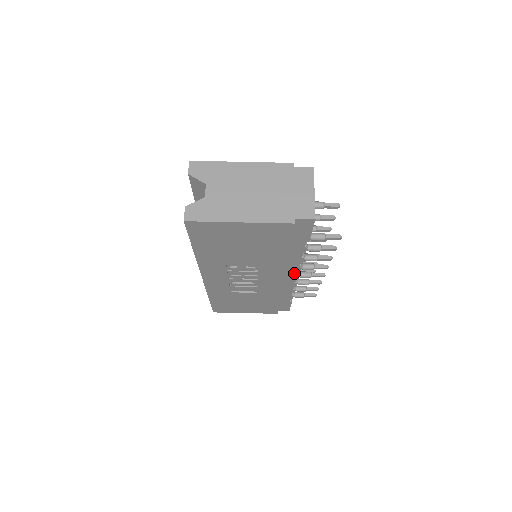
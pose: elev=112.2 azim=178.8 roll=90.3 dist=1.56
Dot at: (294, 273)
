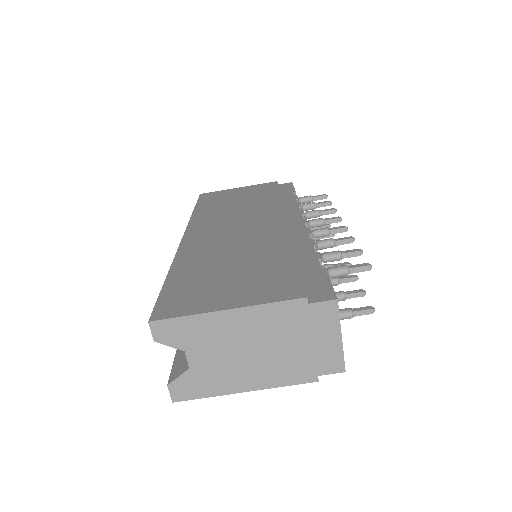
Dot at: occluded
